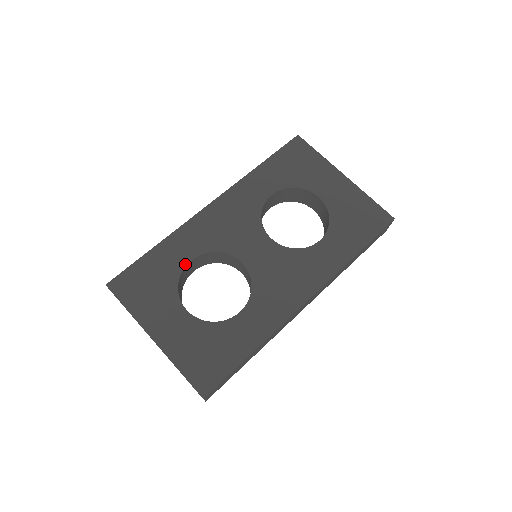
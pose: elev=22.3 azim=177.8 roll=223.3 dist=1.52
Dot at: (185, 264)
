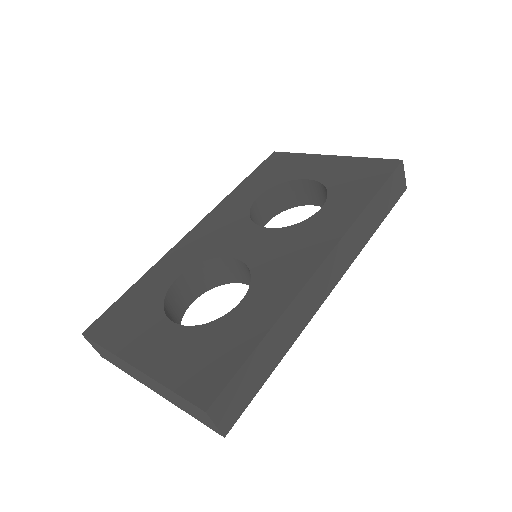
Dot at: (170, 283)
